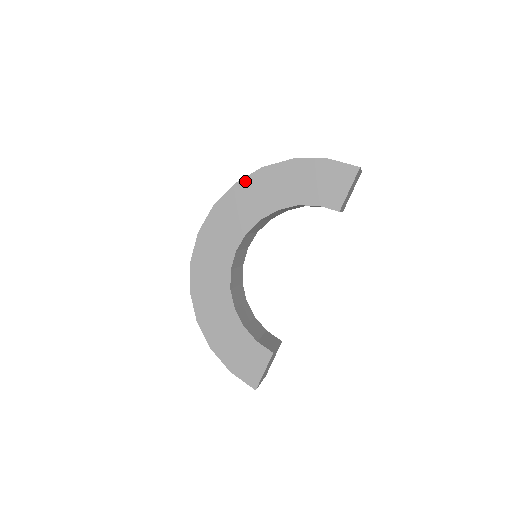
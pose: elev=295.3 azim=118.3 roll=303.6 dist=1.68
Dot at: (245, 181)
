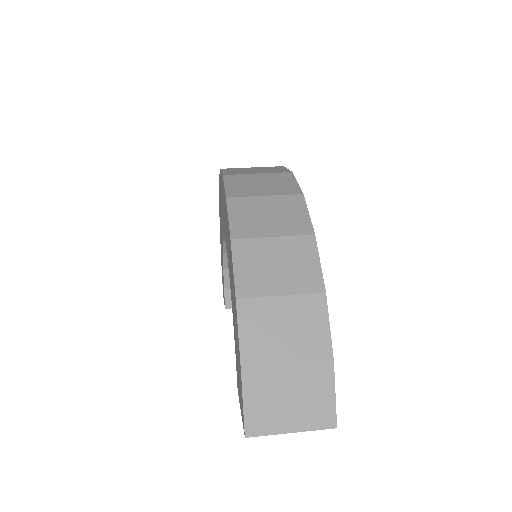
Dot at: (227, 215)
